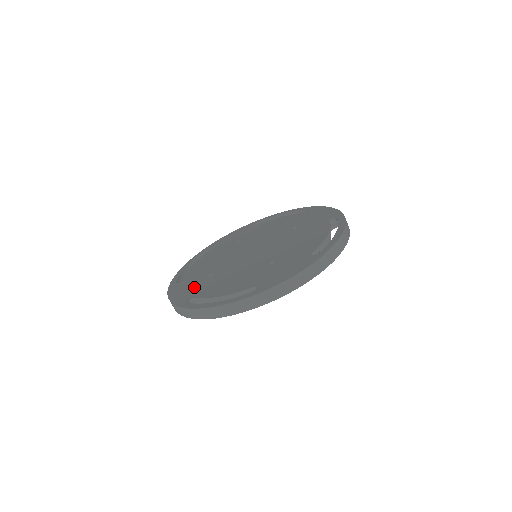
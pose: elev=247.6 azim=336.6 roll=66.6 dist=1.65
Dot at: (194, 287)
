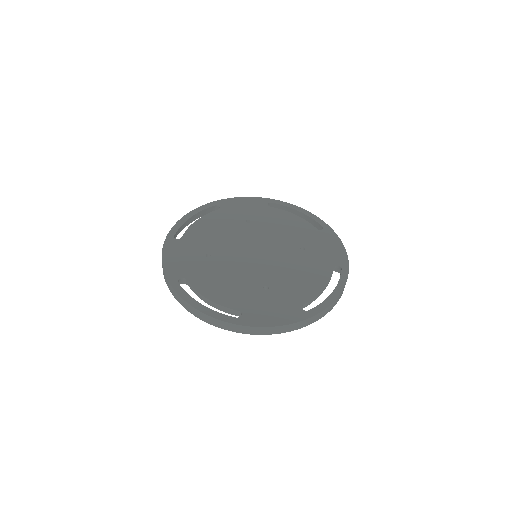
Dot at: (189, 261)
